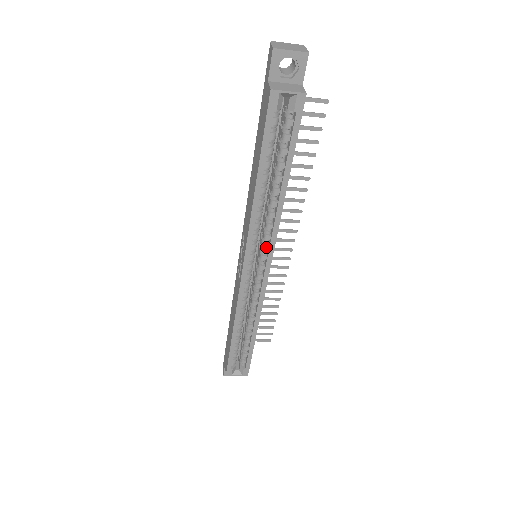
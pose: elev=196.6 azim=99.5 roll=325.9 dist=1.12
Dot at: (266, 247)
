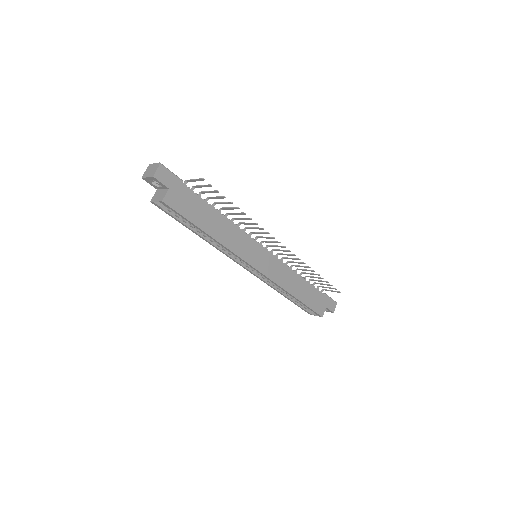
Dot at: (241, 259)
